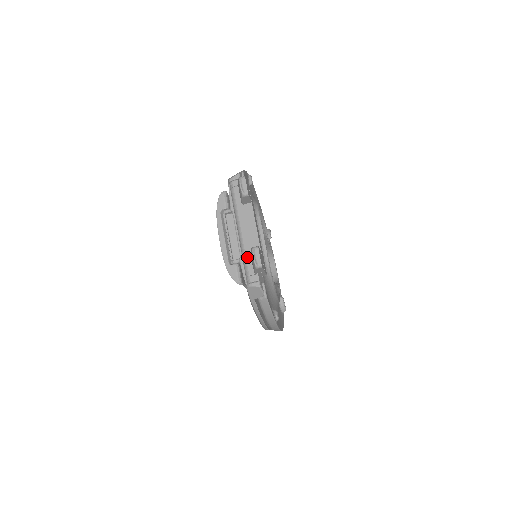
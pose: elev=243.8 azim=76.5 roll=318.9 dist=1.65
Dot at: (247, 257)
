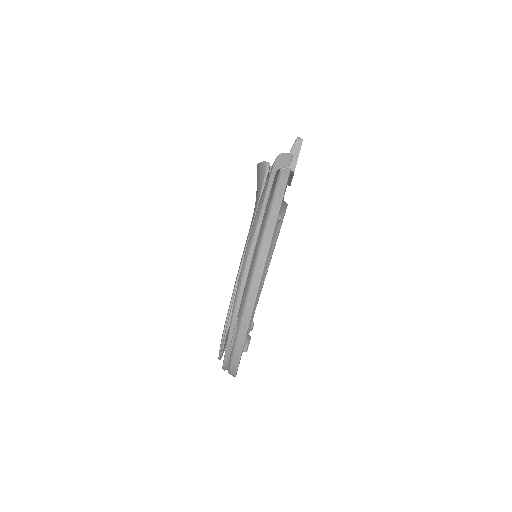
Dot at: occluded
